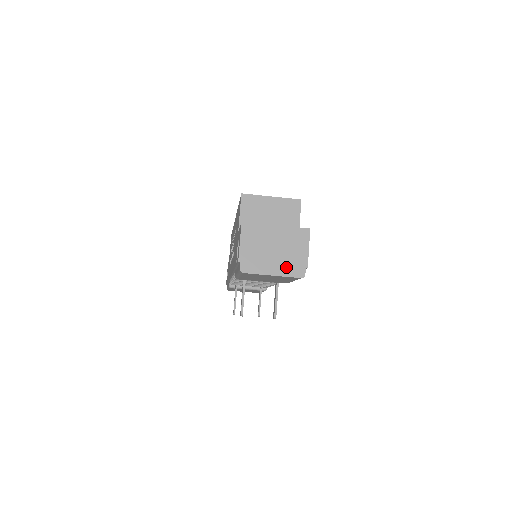
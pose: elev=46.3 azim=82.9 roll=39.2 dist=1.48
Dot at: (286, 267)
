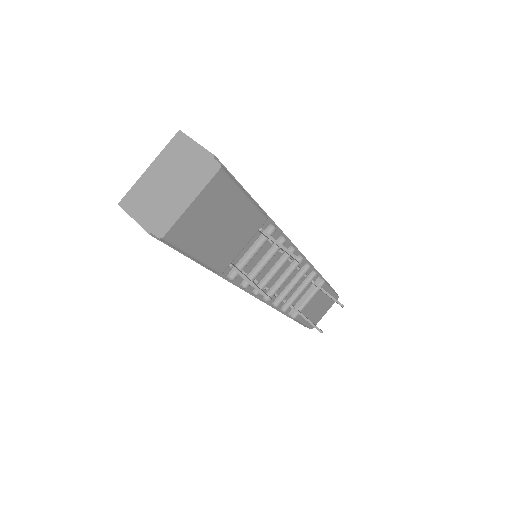
Dot at: (195, 181)
